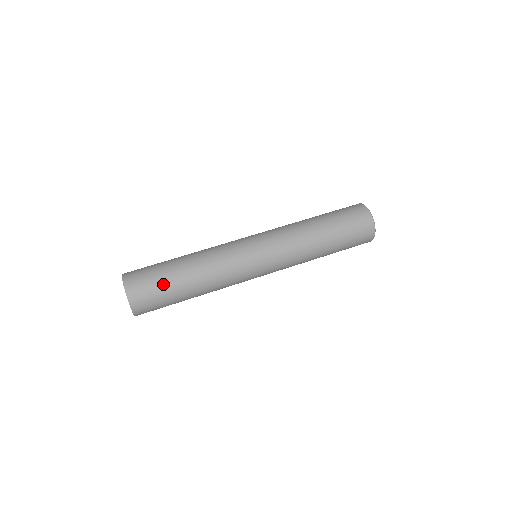
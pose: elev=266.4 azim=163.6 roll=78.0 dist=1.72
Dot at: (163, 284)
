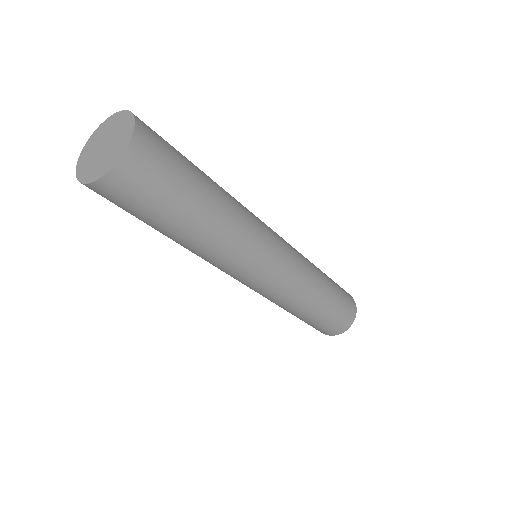
Dot at: (183, 177)
